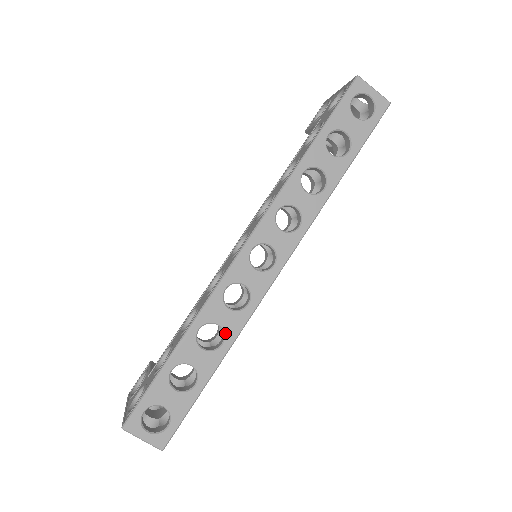
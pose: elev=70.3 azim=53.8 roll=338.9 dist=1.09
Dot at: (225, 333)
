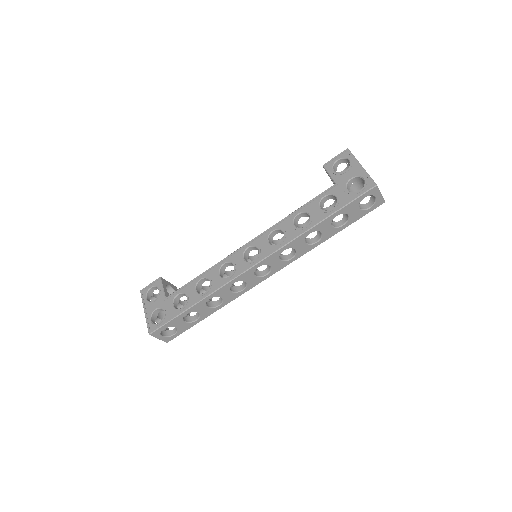
Dot at: (223, 301)
